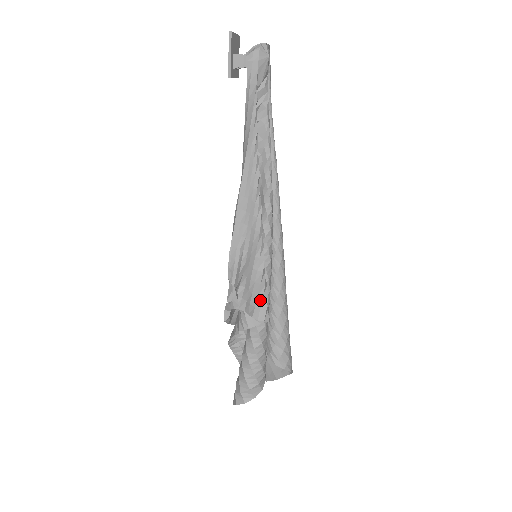
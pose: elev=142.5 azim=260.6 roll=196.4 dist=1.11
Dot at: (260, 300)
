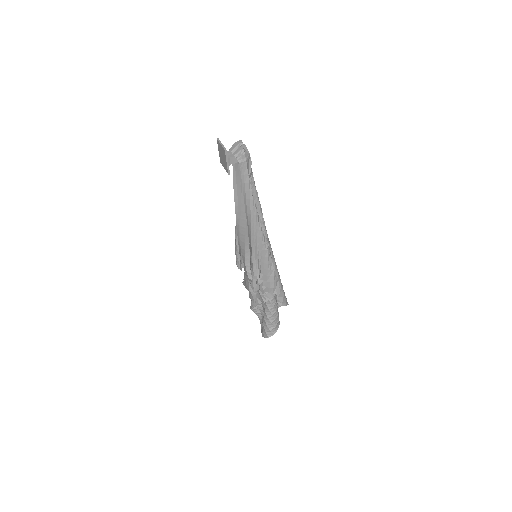
Dot at: (275, 284)
